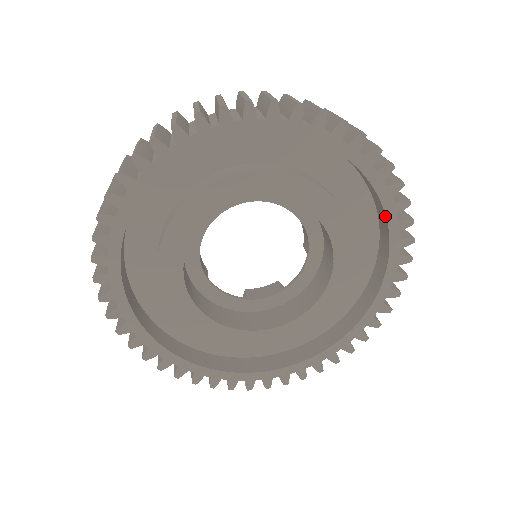
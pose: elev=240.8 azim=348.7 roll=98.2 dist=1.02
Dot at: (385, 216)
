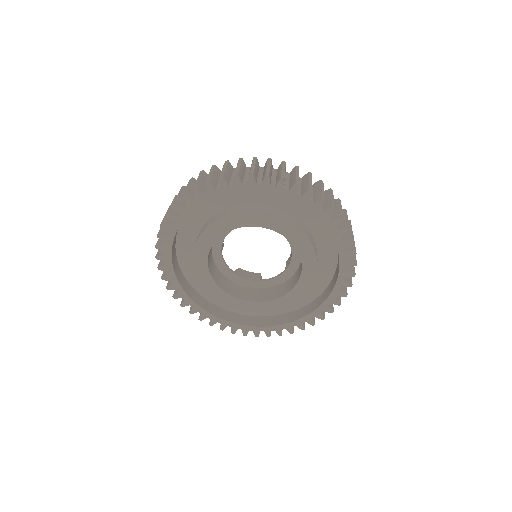
Dot at: (338, 275)
